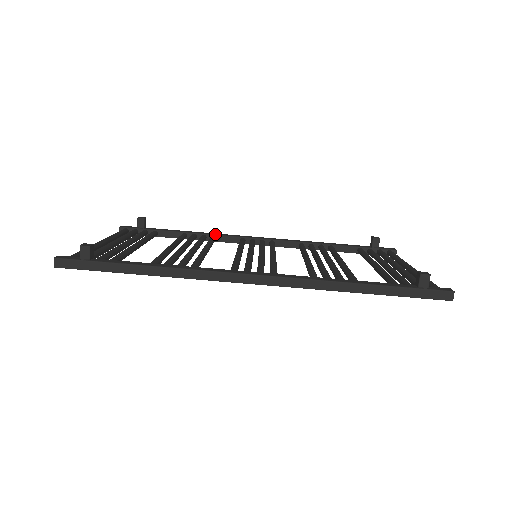
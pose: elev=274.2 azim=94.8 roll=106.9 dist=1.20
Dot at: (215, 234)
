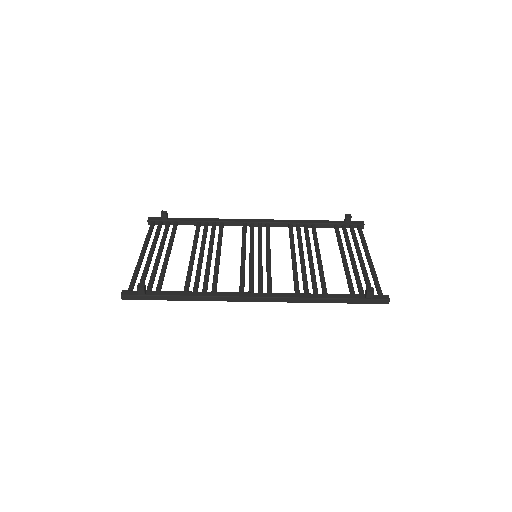
Dot at: (223, 221)
